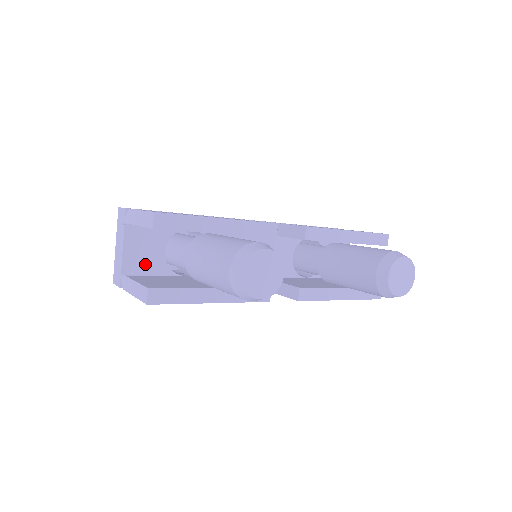
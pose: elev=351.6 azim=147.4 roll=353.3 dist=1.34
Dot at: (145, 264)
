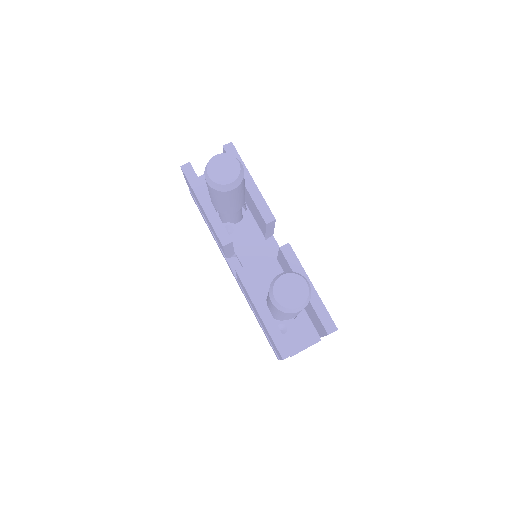
Dot at: occluded
